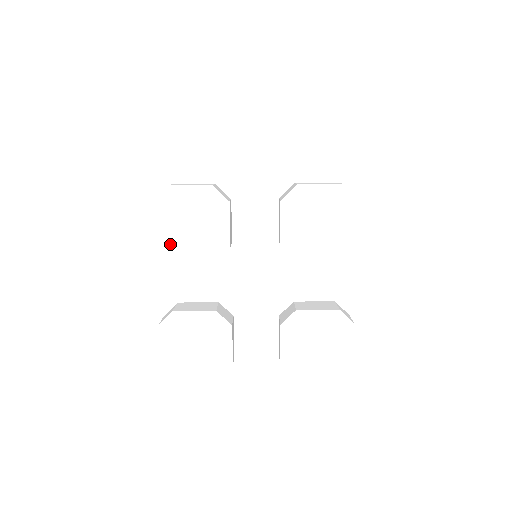
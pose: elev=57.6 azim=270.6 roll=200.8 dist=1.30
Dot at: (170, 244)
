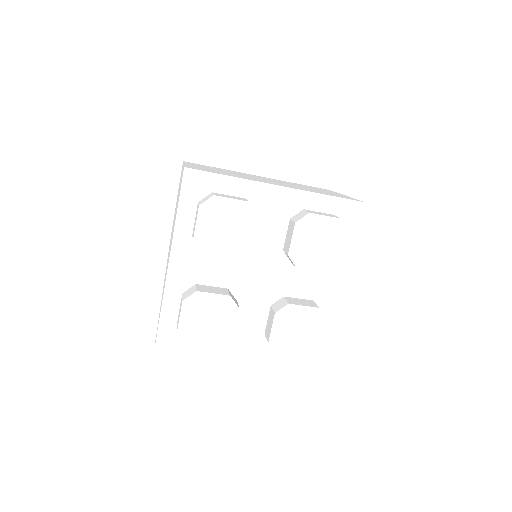
Dot at: (207, 240)
